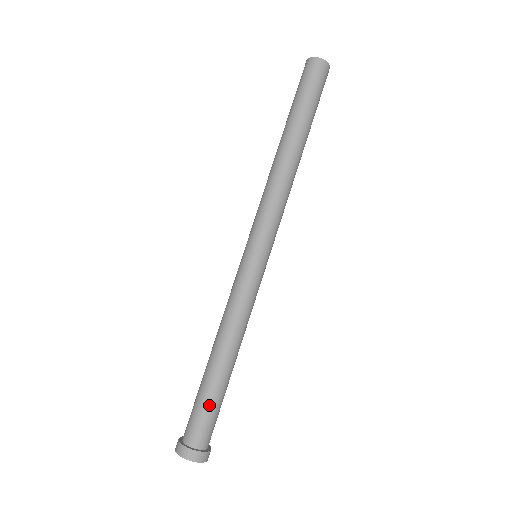
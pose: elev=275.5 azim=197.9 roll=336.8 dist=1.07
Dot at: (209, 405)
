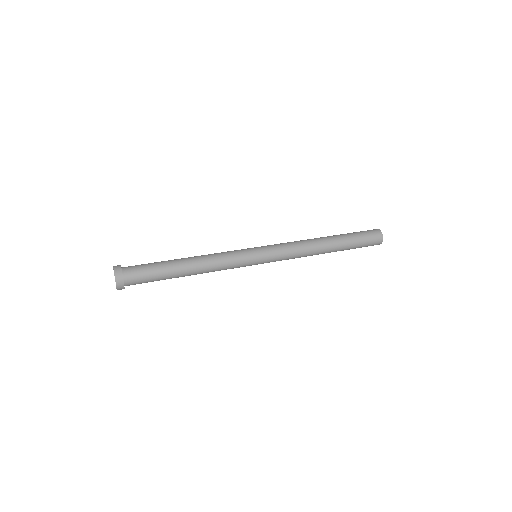
Dot at: (153, 263)
